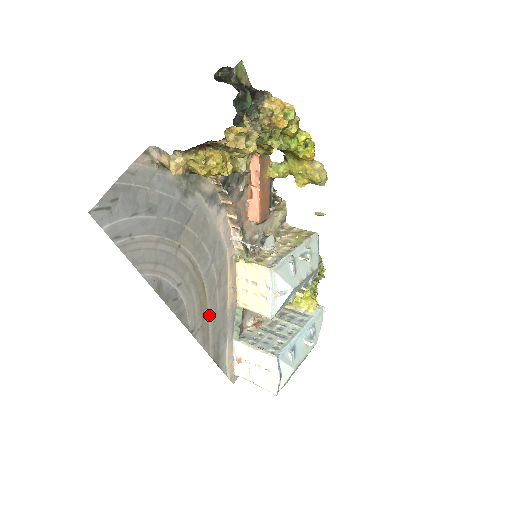
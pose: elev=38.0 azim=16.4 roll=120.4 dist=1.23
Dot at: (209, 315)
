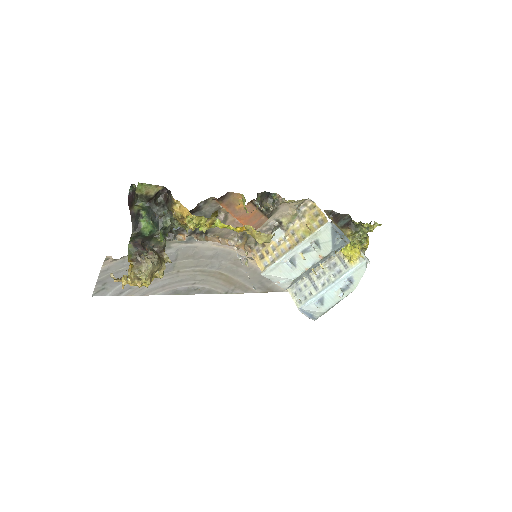
Dot at: (240, 280)
